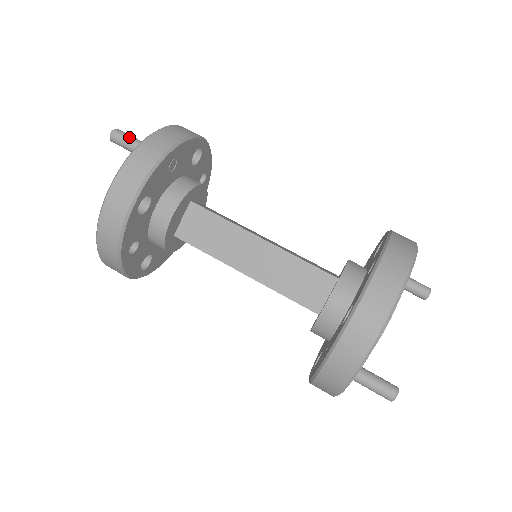
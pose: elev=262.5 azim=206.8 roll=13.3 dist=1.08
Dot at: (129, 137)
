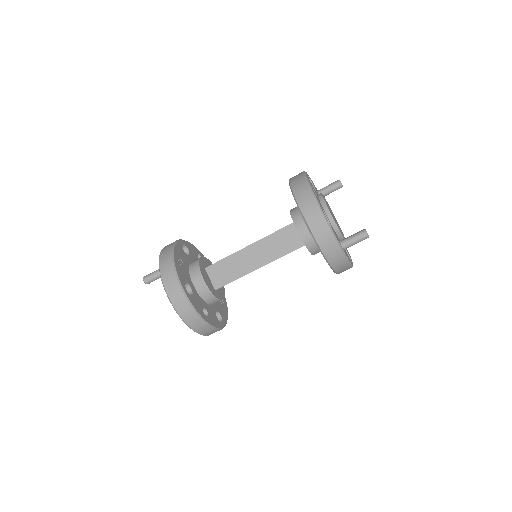
Dot at: (152, 273)
